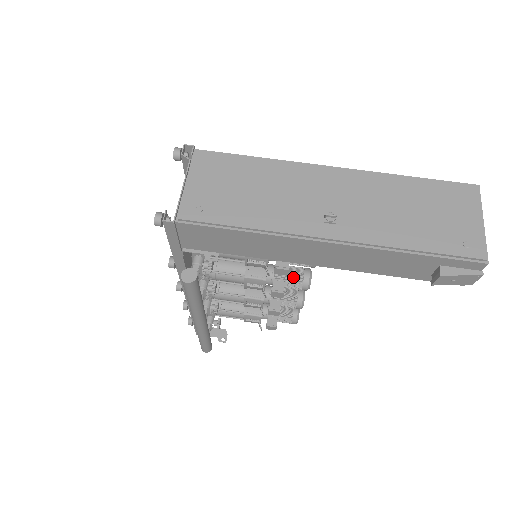
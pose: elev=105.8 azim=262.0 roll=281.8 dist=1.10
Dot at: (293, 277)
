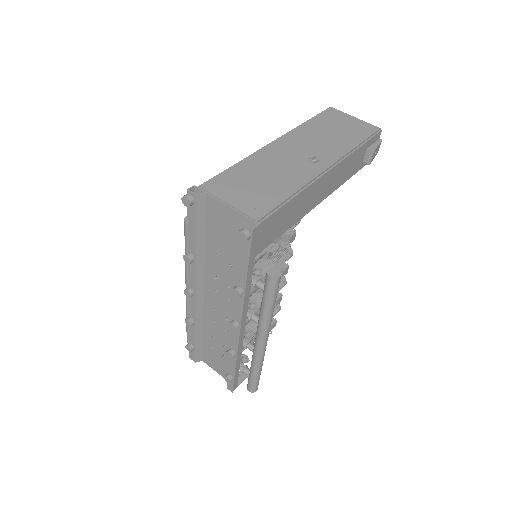
Dot at: (281, 253)
